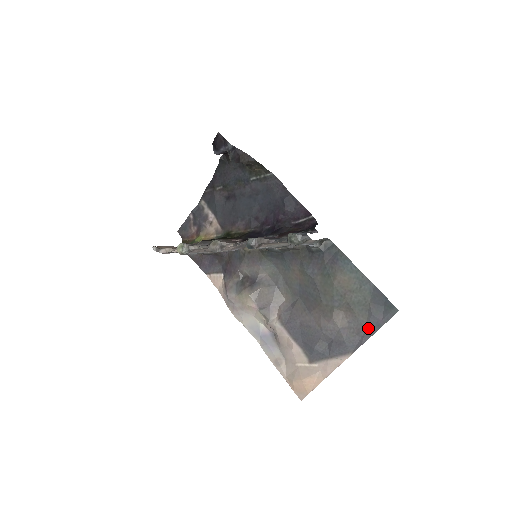
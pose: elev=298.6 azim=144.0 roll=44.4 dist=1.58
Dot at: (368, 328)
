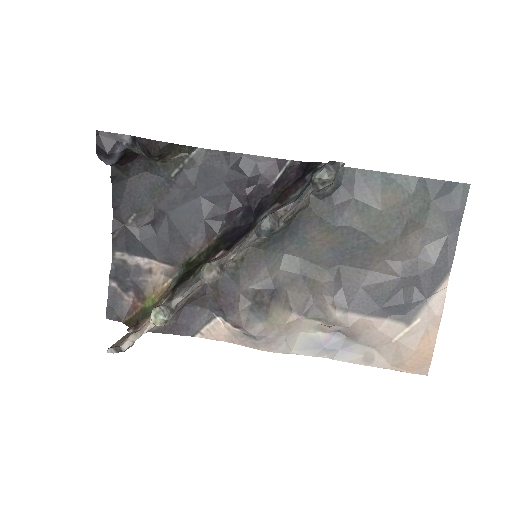
Dot at: (449, 230)
